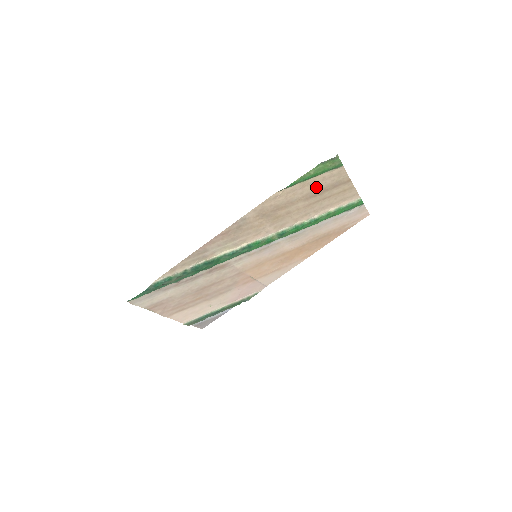
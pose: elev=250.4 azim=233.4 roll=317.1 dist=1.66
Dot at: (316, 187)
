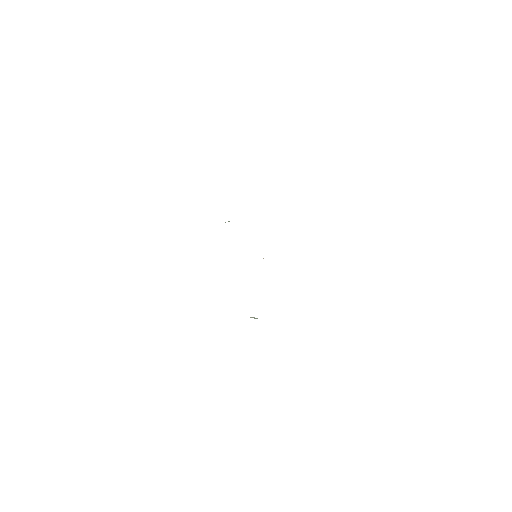
Dot at: occluded
